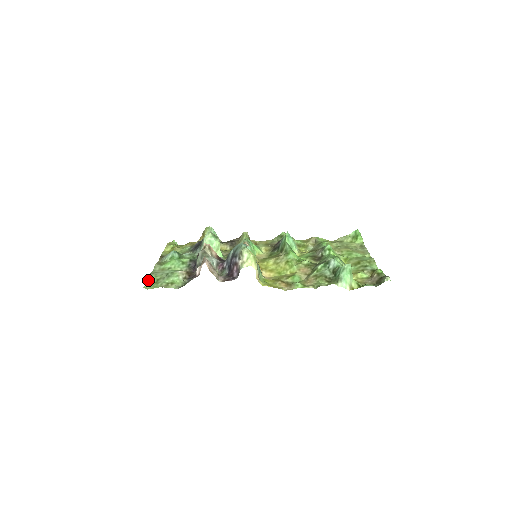
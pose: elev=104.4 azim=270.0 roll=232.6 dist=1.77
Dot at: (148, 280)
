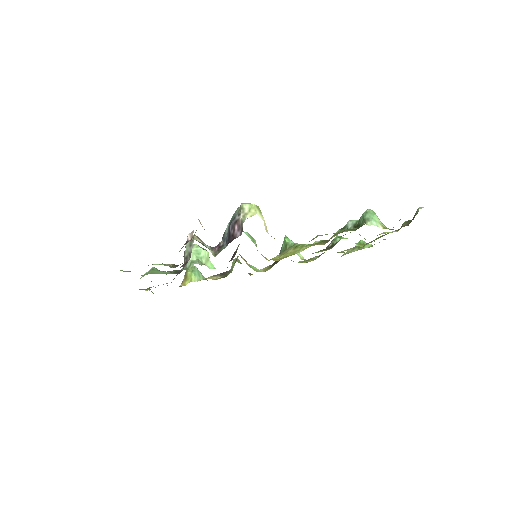
Dot at: occluded
